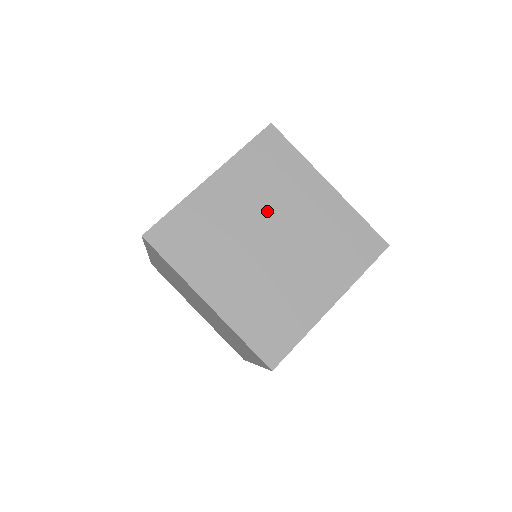
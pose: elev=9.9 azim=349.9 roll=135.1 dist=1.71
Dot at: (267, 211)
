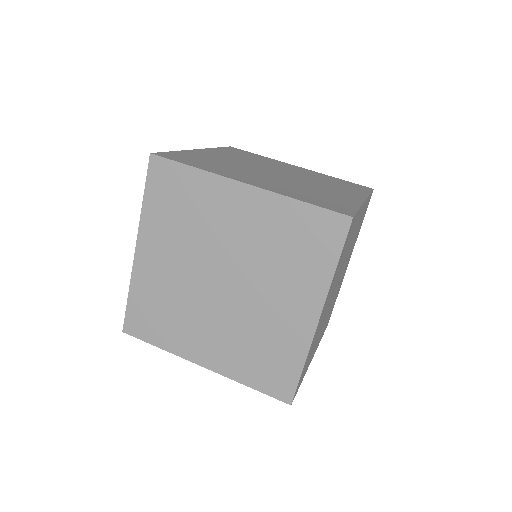
Dot at: (260, 165)
